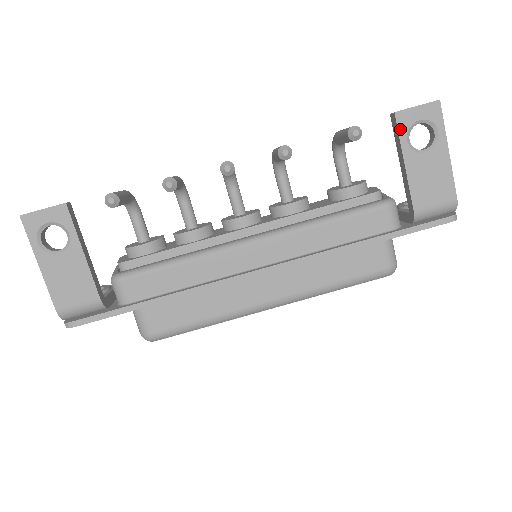
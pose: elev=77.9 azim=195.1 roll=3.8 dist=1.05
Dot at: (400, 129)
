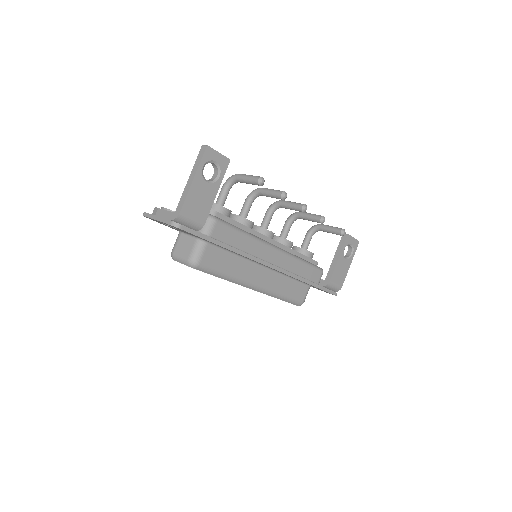
Dot at: (345, 242)
